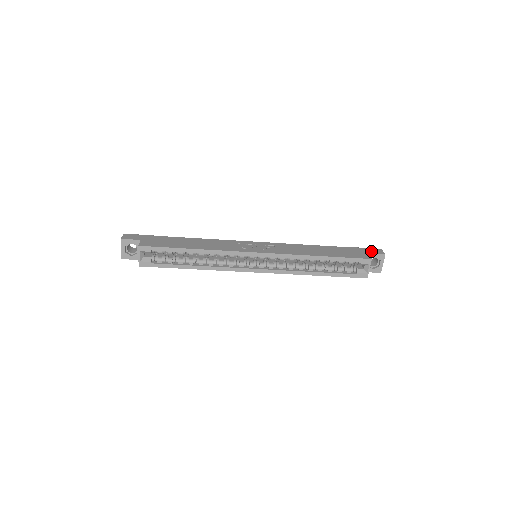
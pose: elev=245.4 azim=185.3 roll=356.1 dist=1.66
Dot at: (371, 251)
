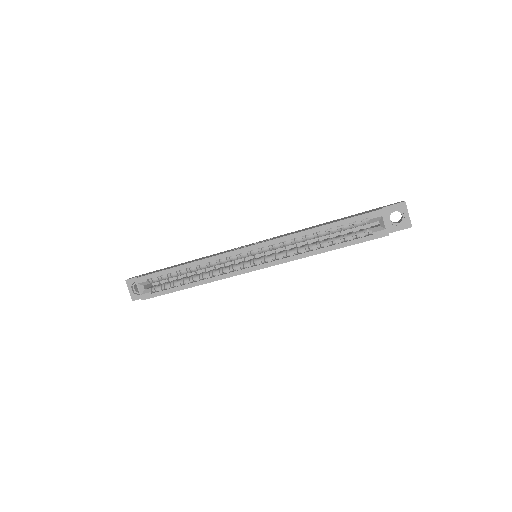
Dot at: (387, 205)
